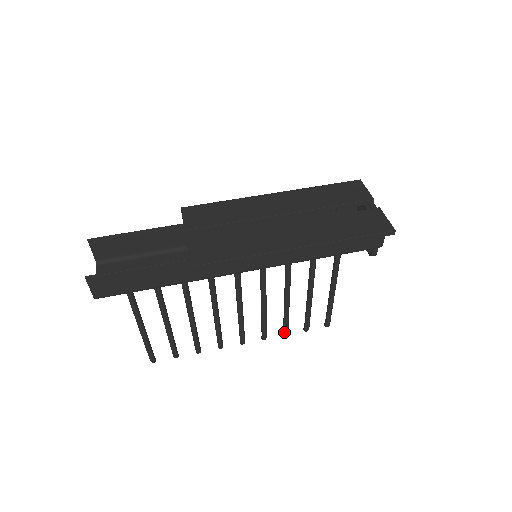
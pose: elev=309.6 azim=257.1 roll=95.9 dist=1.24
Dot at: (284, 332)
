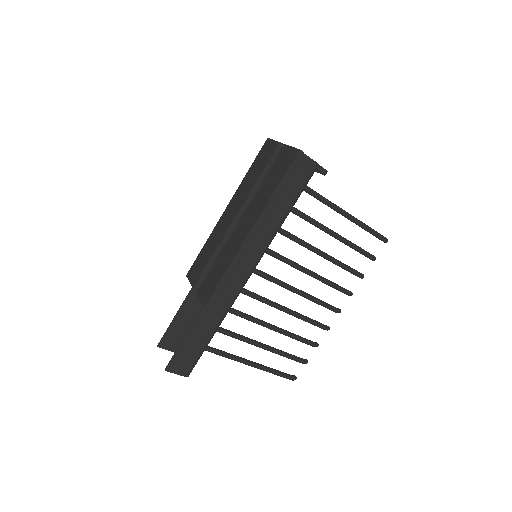
Dot at: occluded
